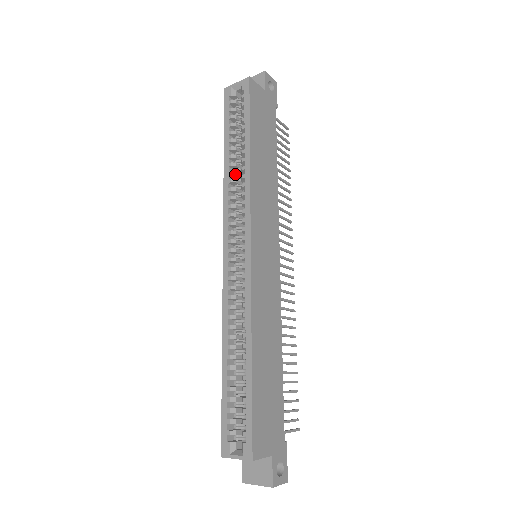
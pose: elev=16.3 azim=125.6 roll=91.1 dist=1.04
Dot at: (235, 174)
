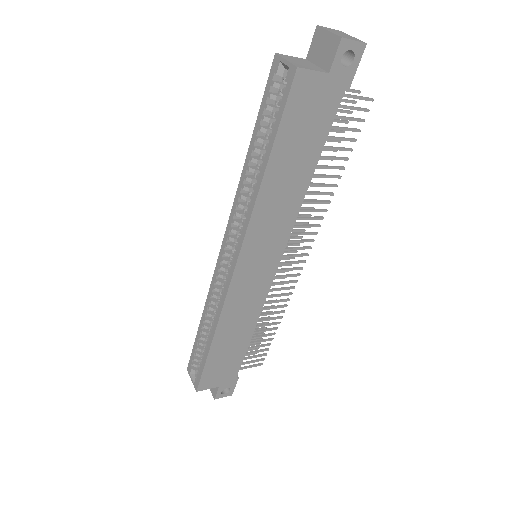
Dot at: (250, 182)
